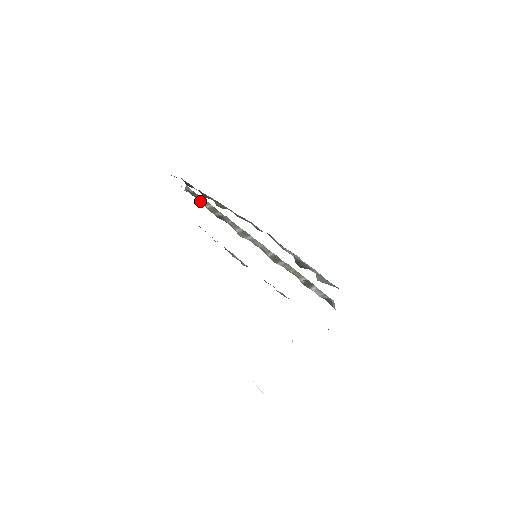
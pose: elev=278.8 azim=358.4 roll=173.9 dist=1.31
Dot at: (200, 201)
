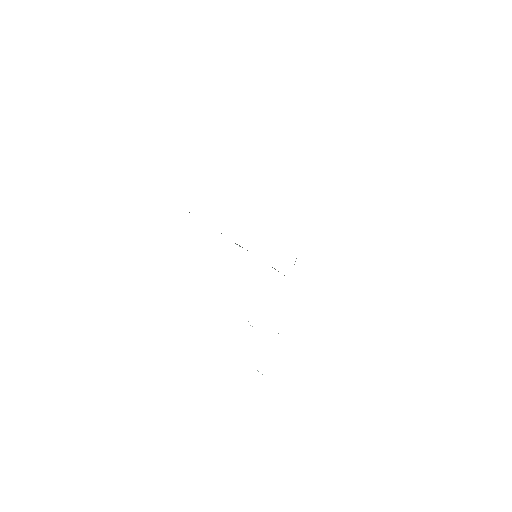
Dot at: occluded
